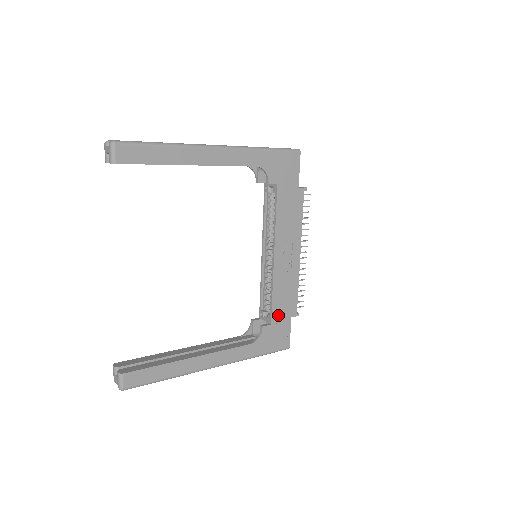
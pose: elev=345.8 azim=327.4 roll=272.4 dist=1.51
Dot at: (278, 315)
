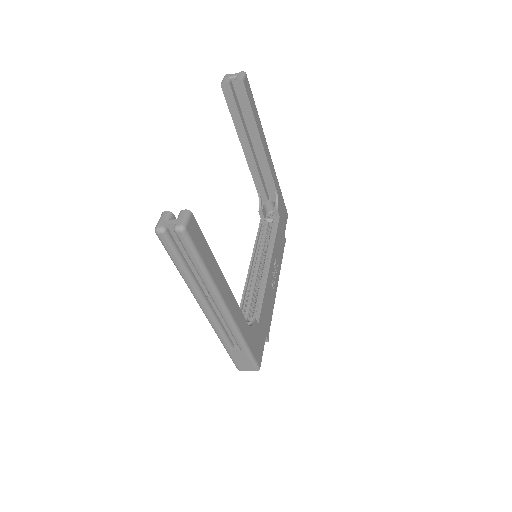
Dot at: (262, 321)
